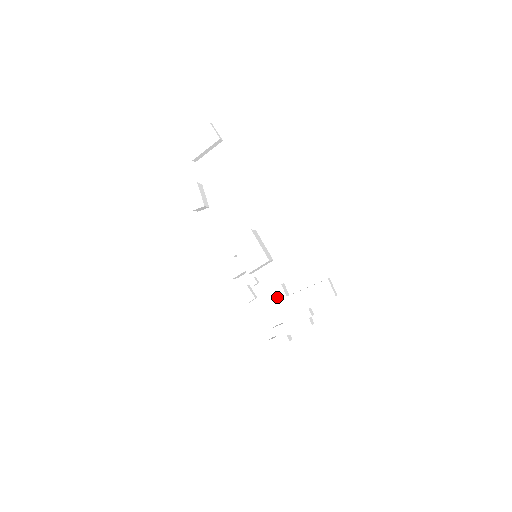
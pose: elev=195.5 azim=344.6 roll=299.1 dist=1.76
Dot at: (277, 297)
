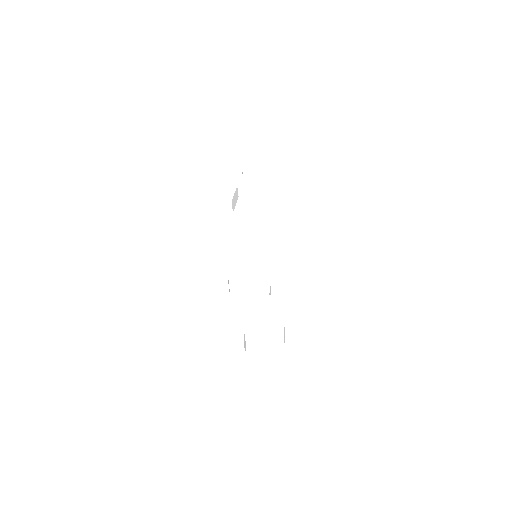
Dot at: (257, 292)
